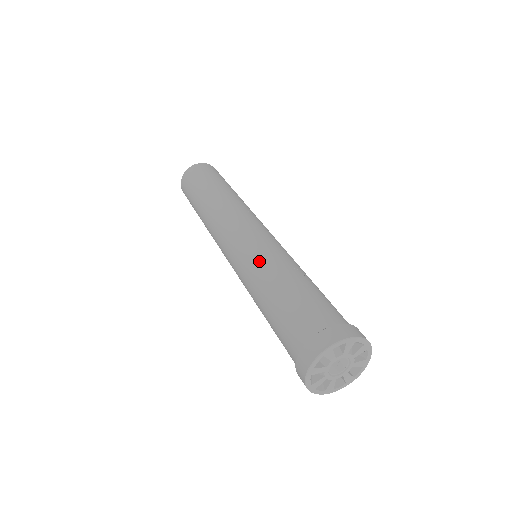
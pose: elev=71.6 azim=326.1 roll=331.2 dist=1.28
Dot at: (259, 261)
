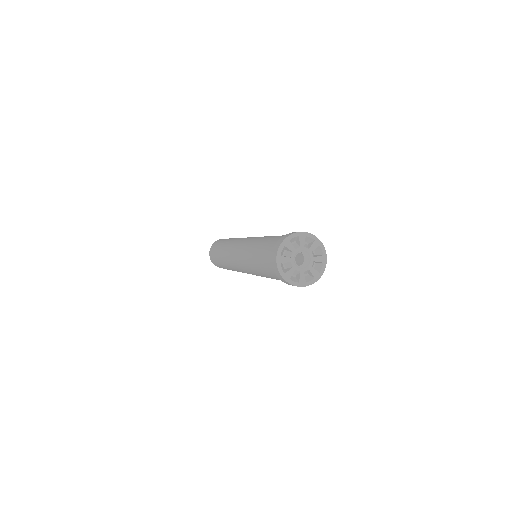
Dot at: occluded
